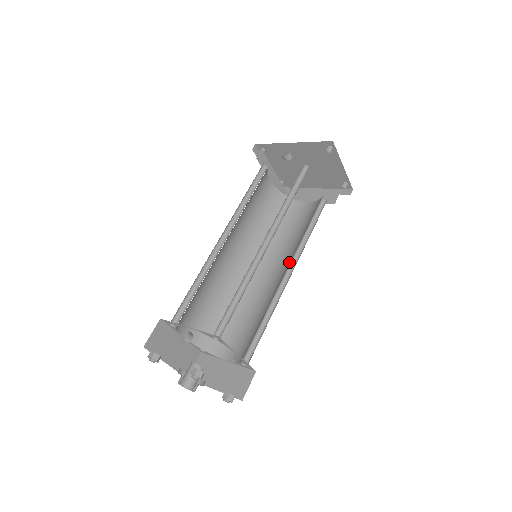
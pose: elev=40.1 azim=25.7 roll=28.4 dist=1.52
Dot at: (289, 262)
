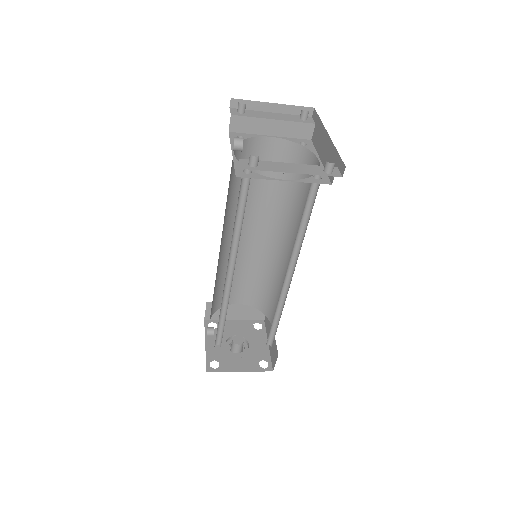
Dot at: (290, 262)
